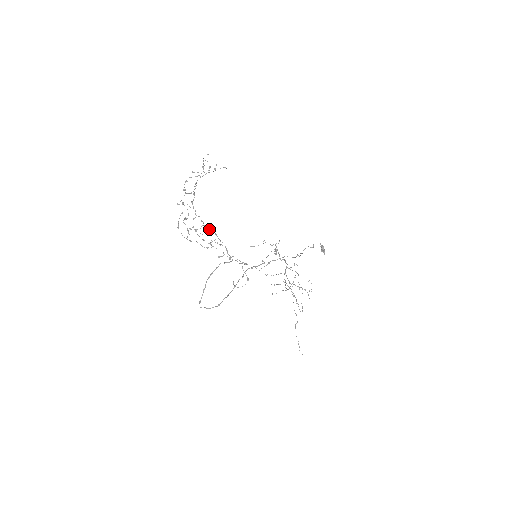
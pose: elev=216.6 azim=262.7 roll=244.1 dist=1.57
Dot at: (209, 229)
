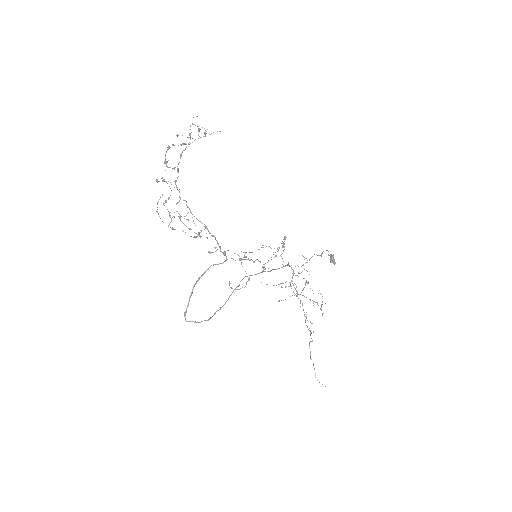
Dot at: (197, 219)
